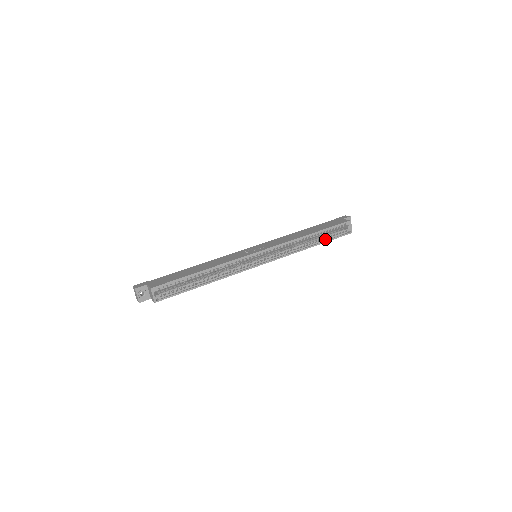
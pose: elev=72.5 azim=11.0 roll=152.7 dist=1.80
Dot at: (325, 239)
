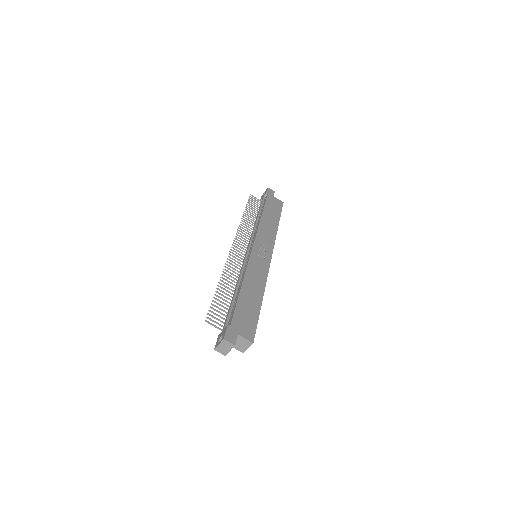
Dot at: occluded
